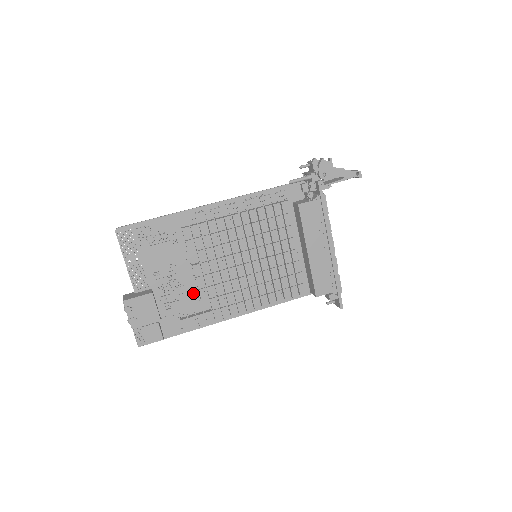
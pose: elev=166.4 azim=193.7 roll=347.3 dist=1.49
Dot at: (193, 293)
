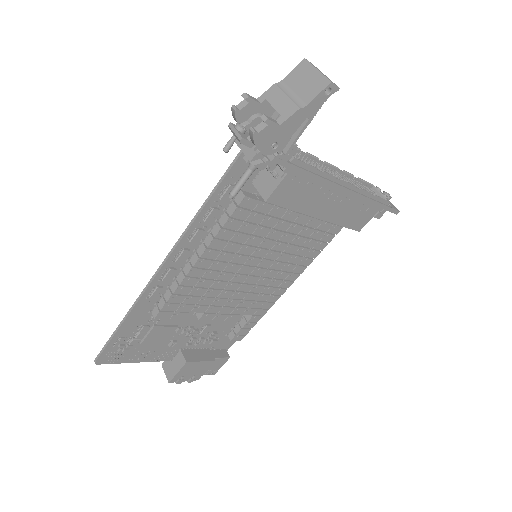
Dot at: occluded
